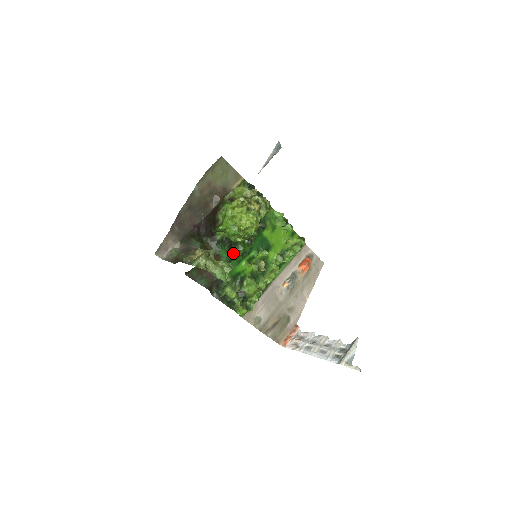
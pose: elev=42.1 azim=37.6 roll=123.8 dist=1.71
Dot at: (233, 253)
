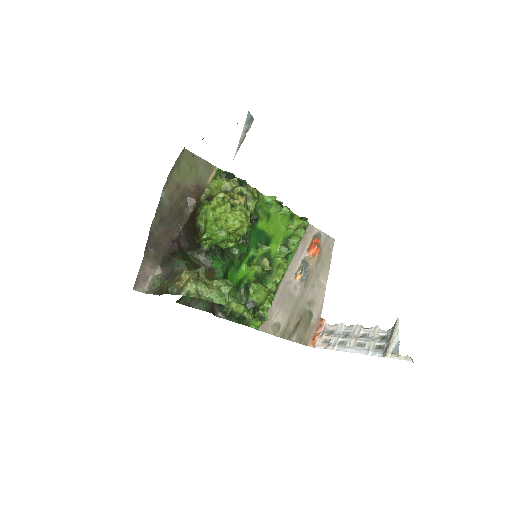
Dot at: (228, 260)
